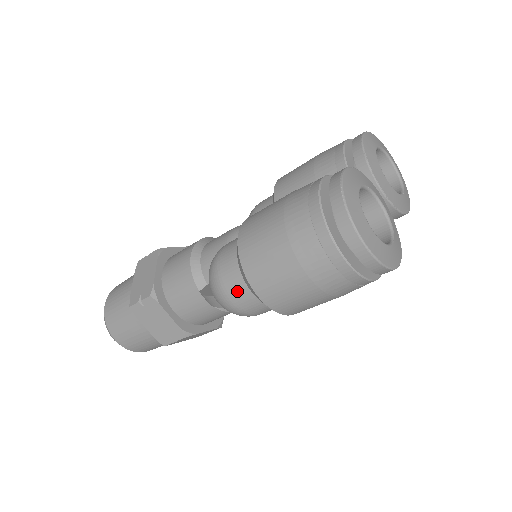
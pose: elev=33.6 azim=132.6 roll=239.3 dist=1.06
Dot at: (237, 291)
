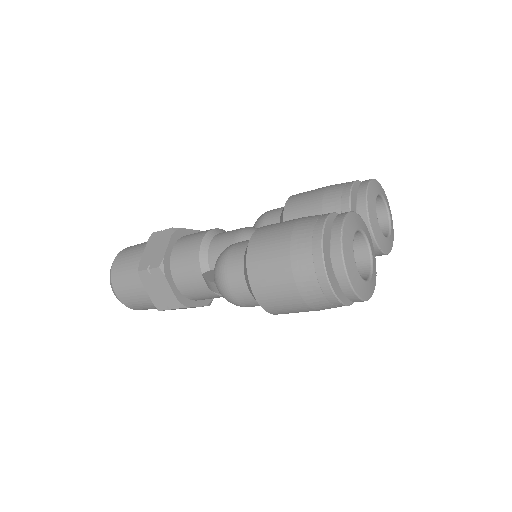
Dot at: (237, 285)
